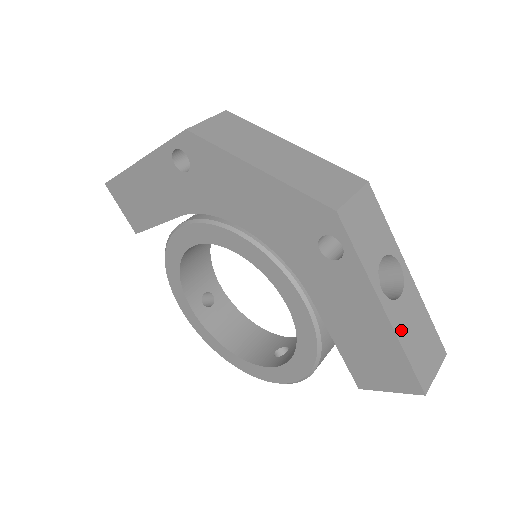
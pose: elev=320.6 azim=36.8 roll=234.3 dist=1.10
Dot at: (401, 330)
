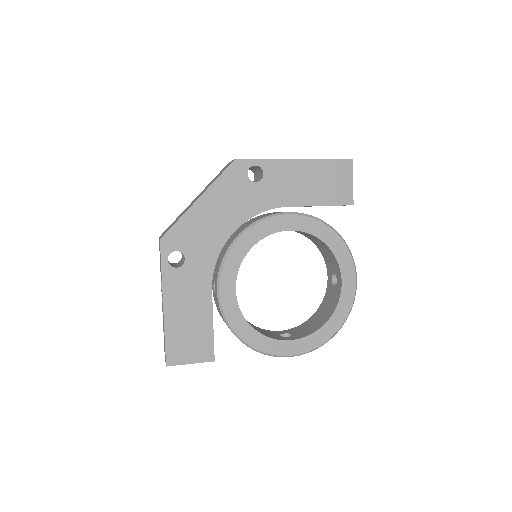
Dot at: occluded
